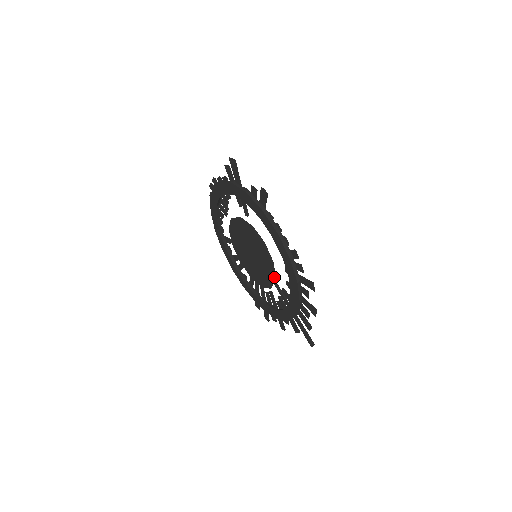
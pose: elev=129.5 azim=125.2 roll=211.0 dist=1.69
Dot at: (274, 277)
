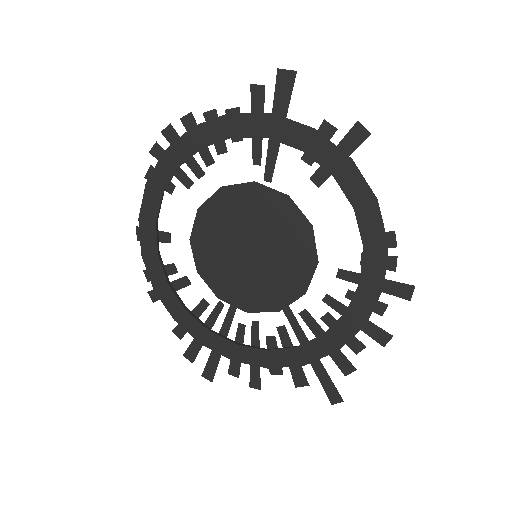
Dot at: occluded
